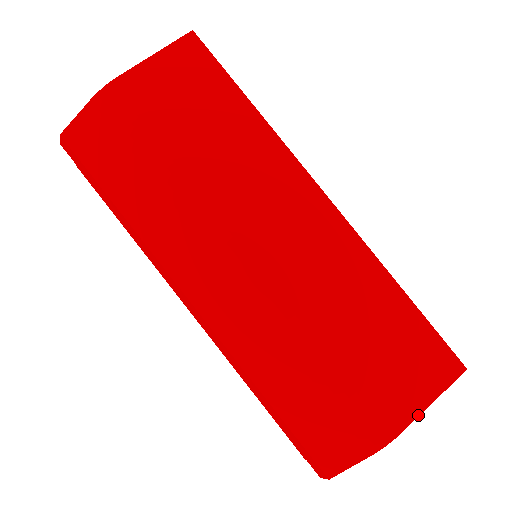
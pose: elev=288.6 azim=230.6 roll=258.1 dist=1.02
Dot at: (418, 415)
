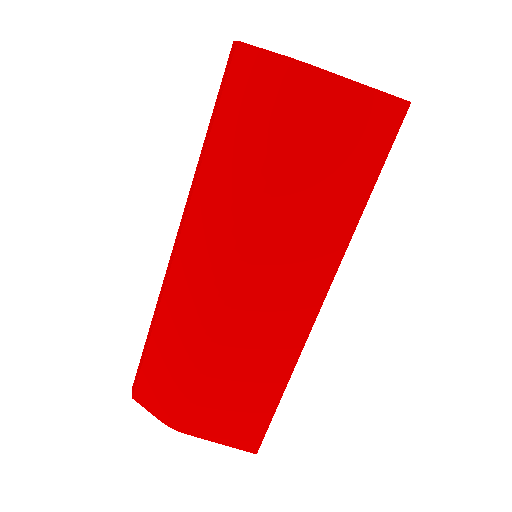
Dot at: (205, 439)
